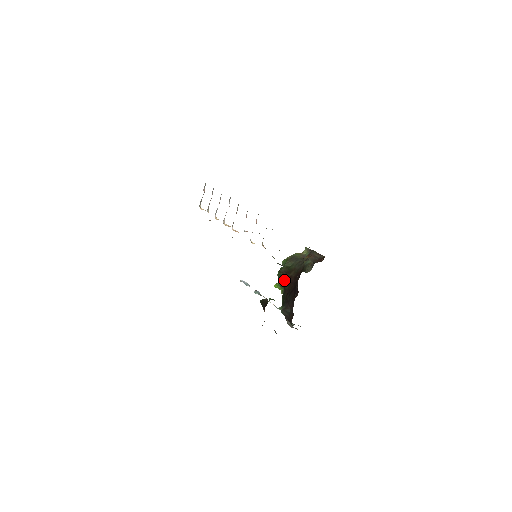
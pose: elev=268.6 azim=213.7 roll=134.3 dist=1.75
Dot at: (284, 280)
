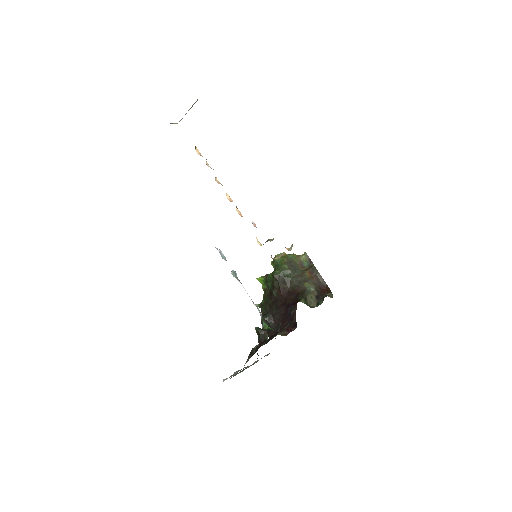
Dot at: (275, 287)
